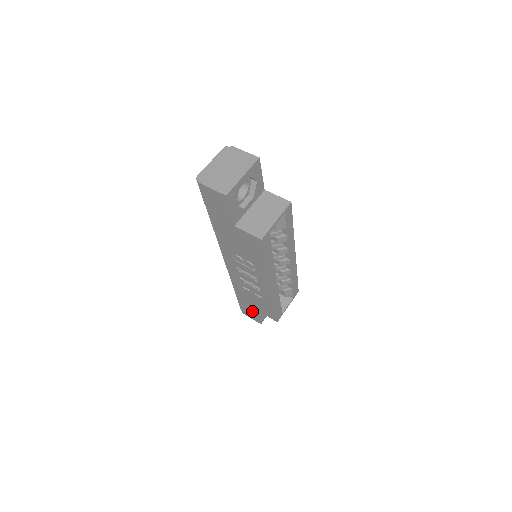
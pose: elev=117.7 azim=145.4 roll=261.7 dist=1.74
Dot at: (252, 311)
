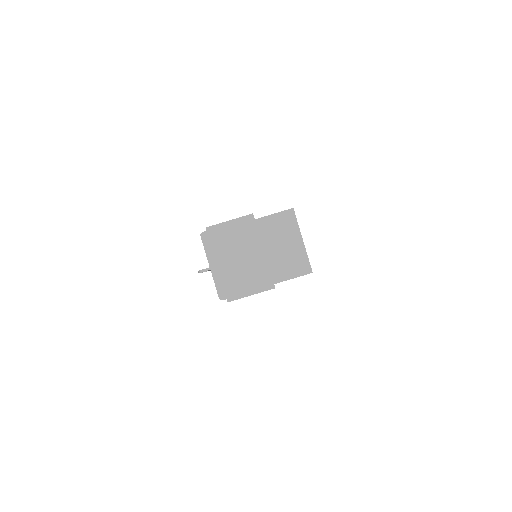
Dot at: occluded
